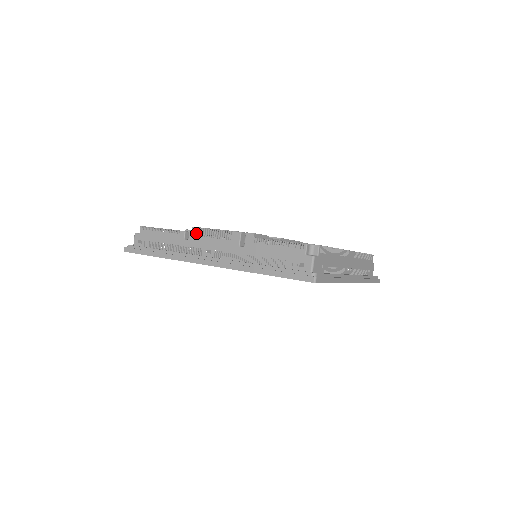
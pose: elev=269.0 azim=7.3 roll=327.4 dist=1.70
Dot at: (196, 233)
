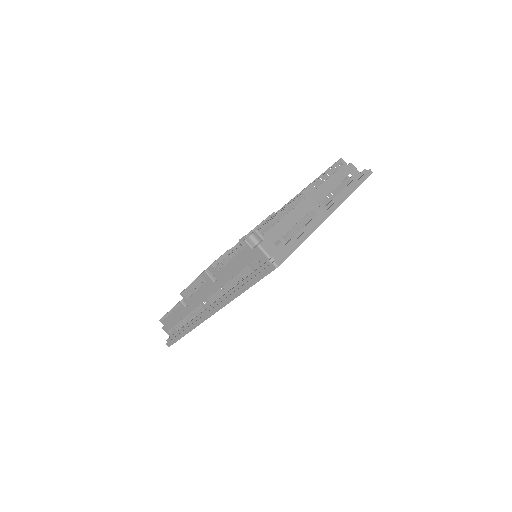
Dot at: (186, 297)
